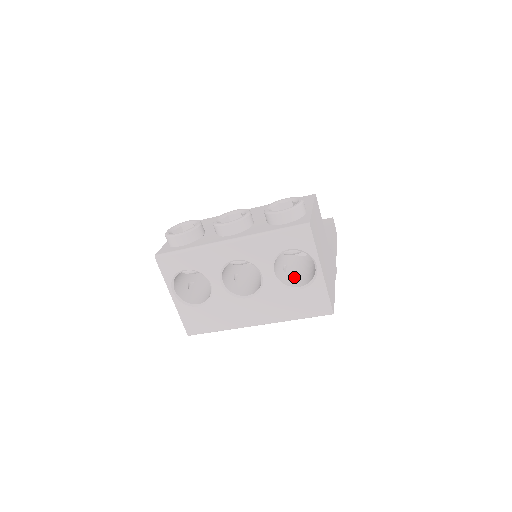
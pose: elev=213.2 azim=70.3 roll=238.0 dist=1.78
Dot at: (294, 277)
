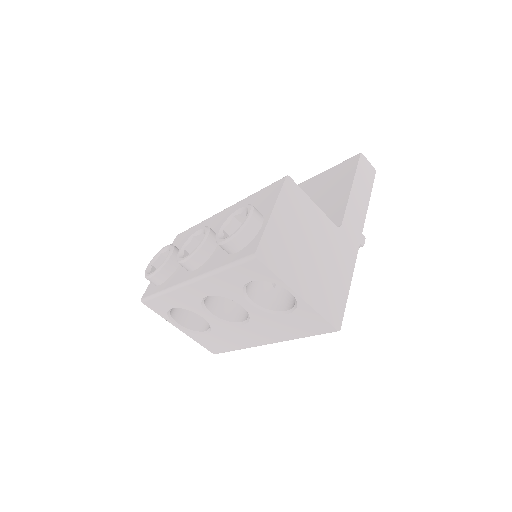
Dot at: (285, 292)
